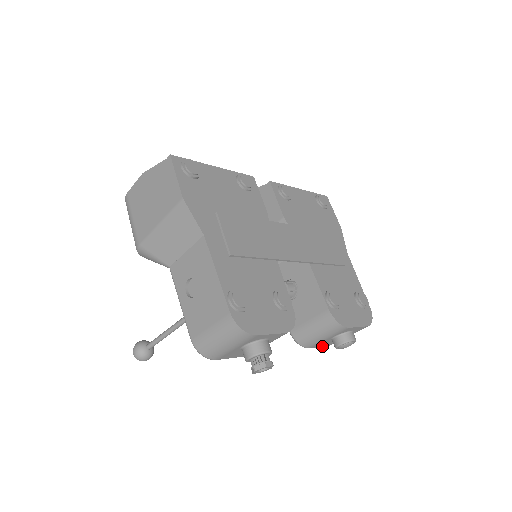
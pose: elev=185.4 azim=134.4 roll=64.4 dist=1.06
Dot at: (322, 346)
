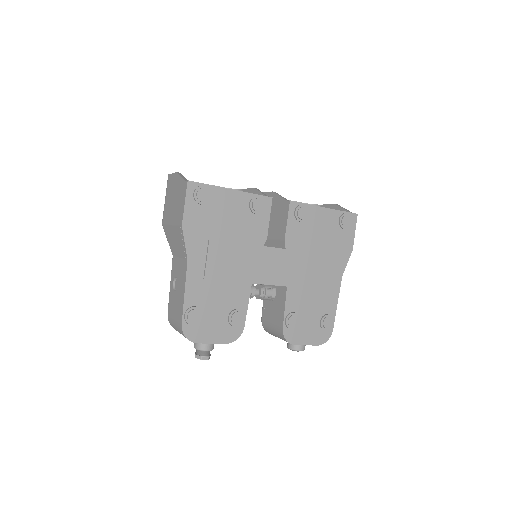
Dot at: occluded
